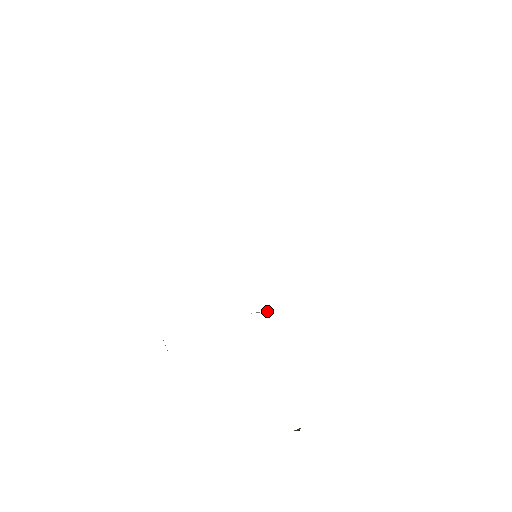
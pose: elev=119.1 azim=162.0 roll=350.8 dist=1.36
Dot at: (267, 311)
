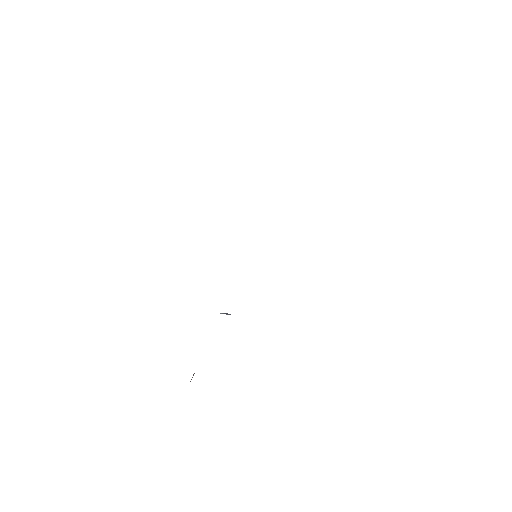
Dot at: (228, 314)
